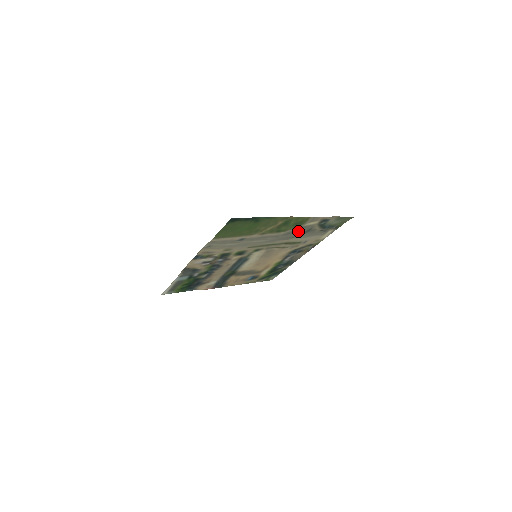
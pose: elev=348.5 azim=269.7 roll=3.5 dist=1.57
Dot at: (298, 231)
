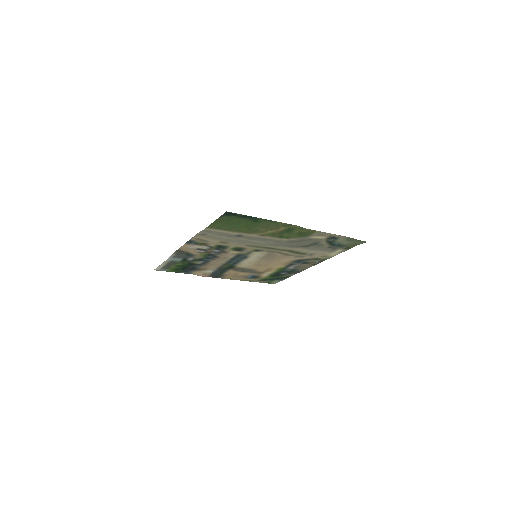
Dot at: (303, 242)
